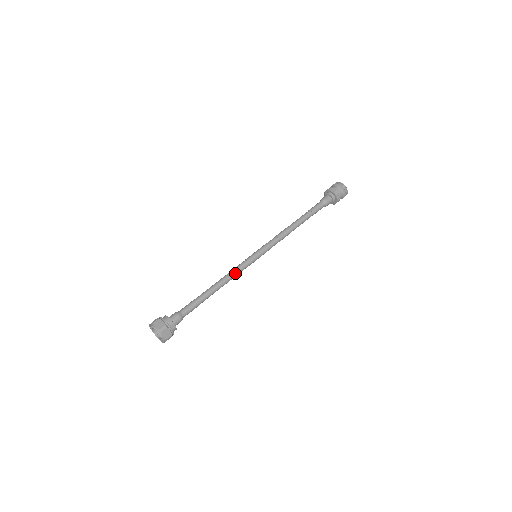
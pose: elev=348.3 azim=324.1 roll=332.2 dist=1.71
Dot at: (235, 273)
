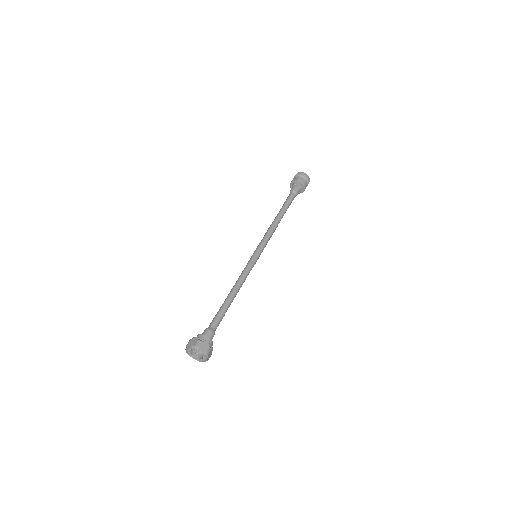
Dot at: occluded
